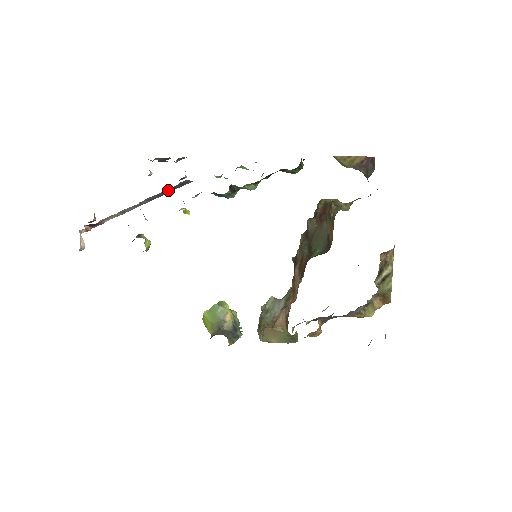
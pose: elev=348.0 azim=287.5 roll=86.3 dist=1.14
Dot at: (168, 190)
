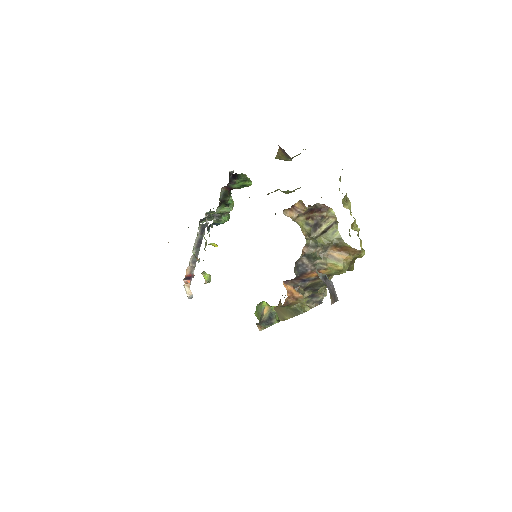
Dot at: (200, 236)
